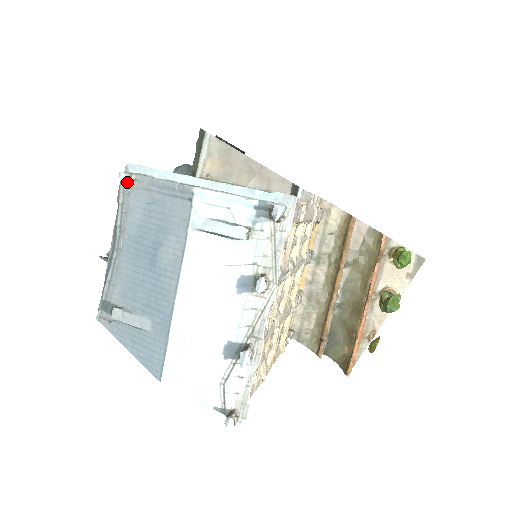
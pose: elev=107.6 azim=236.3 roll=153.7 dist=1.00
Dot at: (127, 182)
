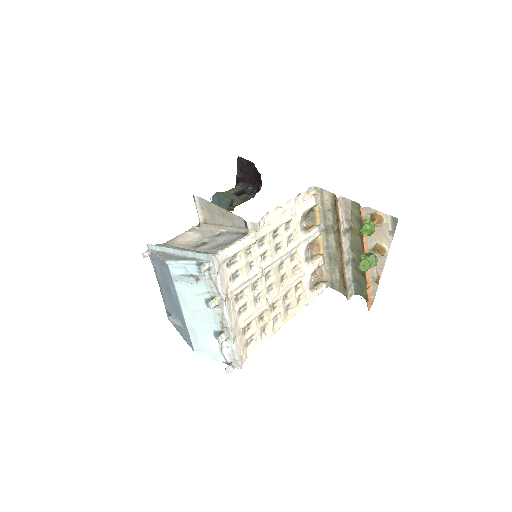
Dot at: occluded
